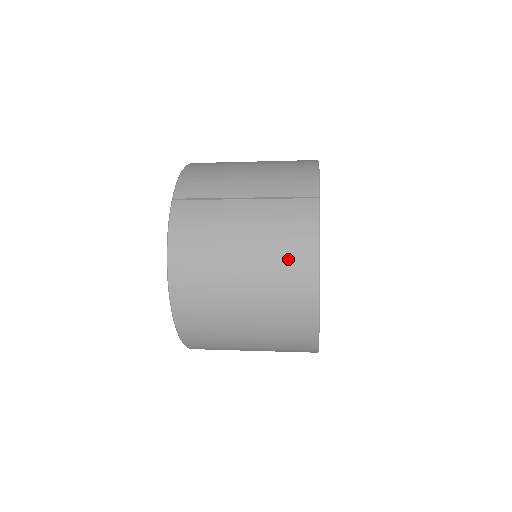
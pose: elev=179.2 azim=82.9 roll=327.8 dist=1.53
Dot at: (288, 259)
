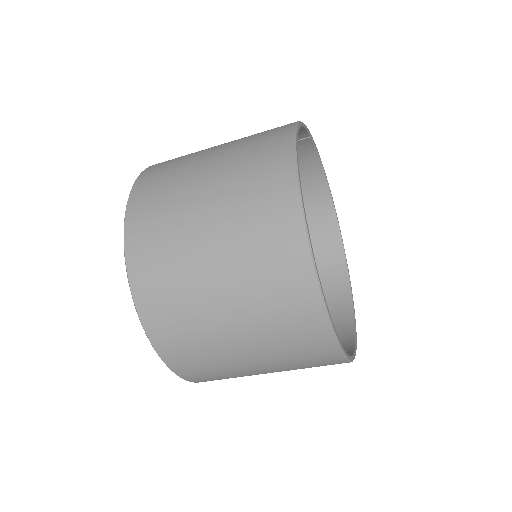
Dot at: (266, 131)
